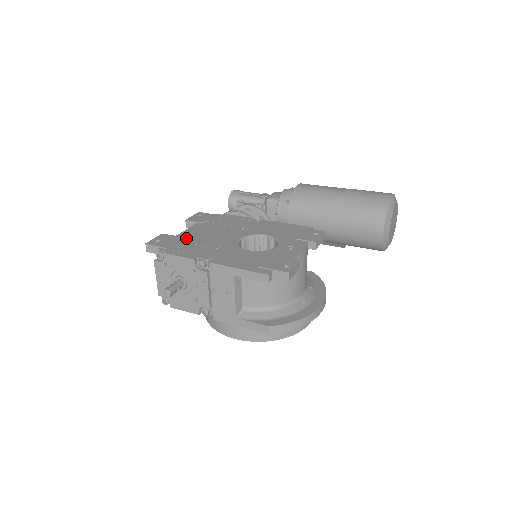
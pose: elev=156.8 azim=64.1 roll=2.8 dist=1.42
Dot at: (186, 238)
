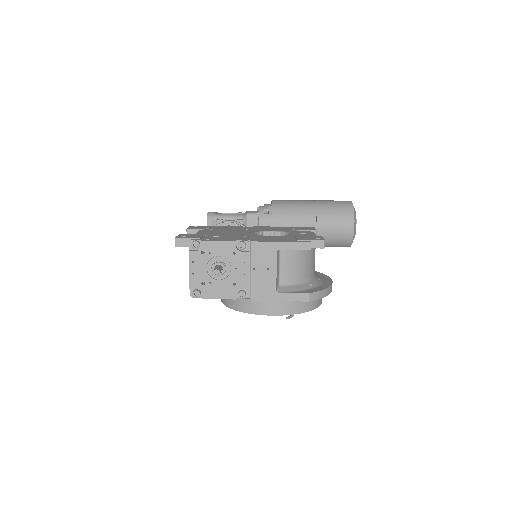
Dot at: (206, 235)
